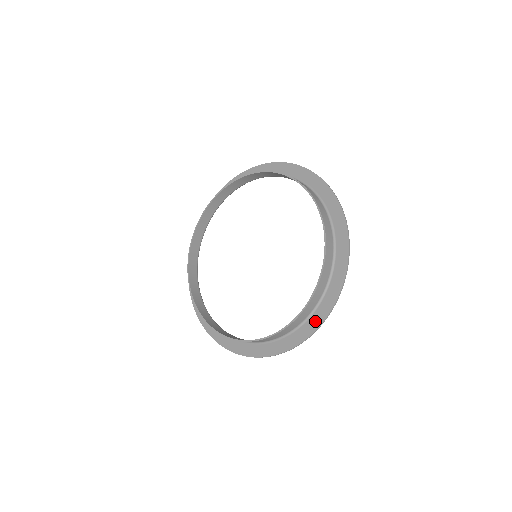
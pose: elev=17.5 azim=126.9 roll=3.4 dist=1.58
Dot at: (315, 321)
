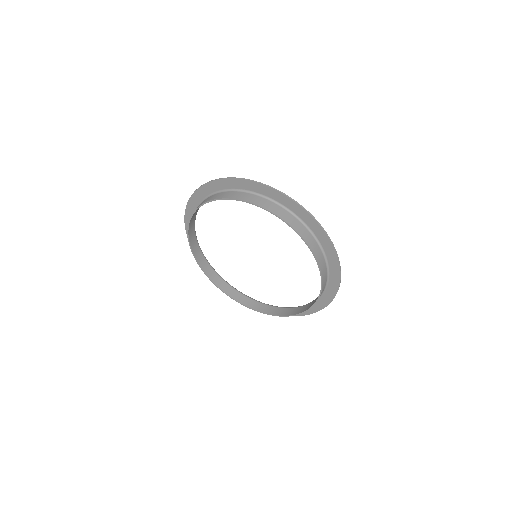
Dot at: (334, 269)
